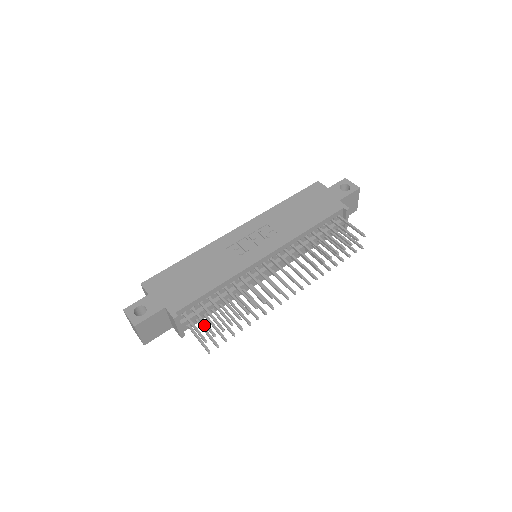
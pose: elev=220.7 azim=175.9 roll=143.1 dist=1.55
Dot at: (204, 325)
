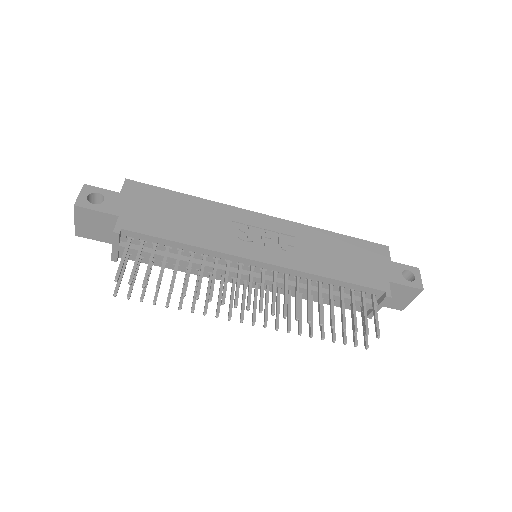
Dot at: (134, 265)
